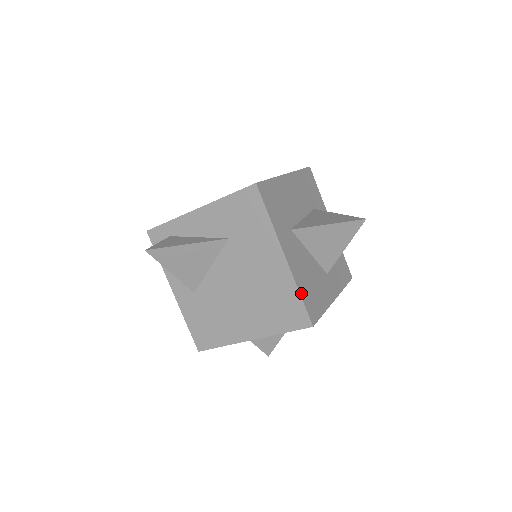
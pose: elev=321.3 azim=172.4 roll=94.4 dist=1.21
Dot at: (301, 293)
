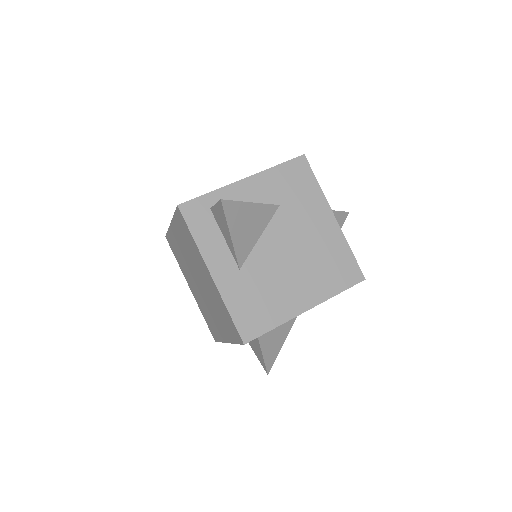
Dot at: (350, 250)
